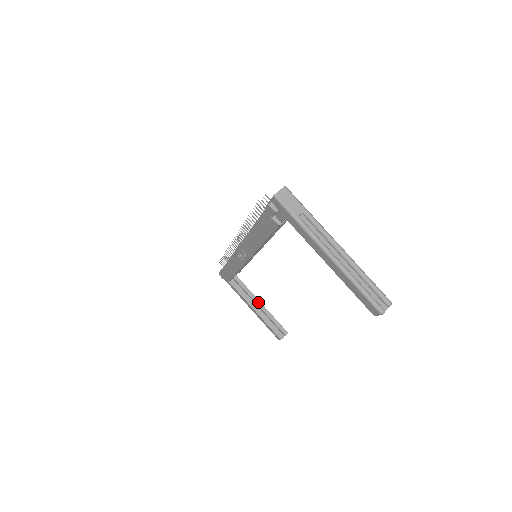
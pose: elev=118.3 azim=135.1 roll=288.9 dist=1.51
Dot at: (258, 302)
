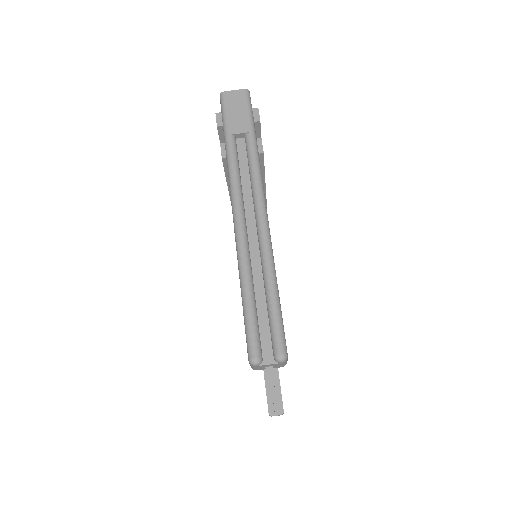
Dot at: occluded
